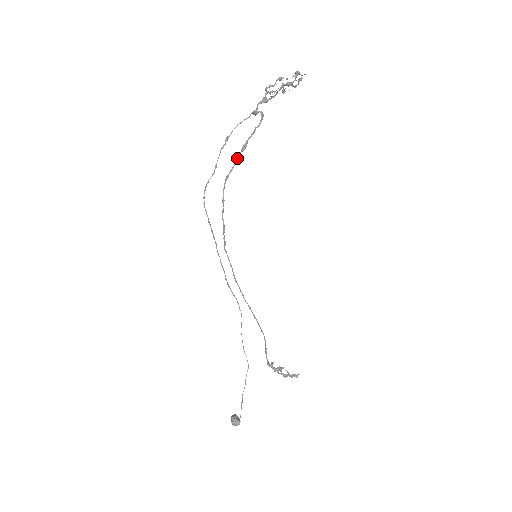
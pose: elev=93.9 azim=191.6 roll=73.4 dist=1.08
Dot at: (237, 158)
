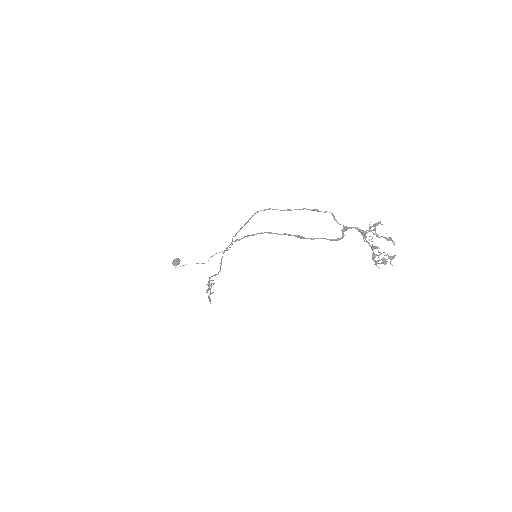
Dot at: (288, 235)
